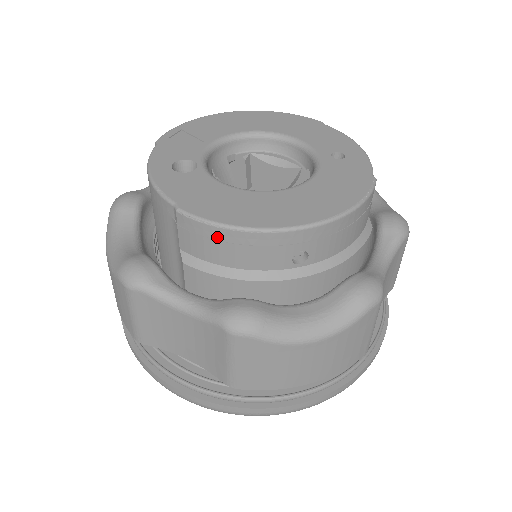
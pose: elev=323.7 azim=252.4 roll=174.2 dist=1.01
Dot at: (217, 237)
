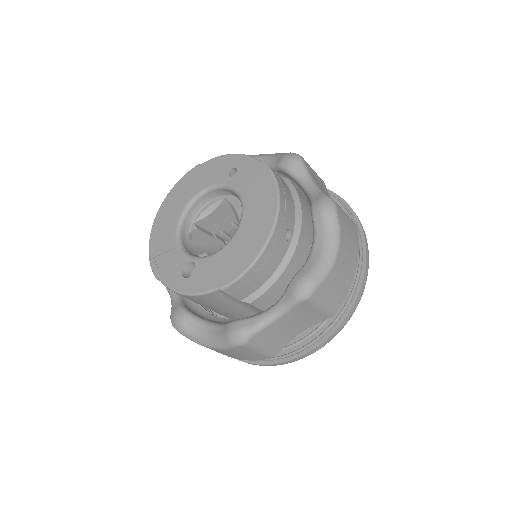
Dot at: (251, 276)
